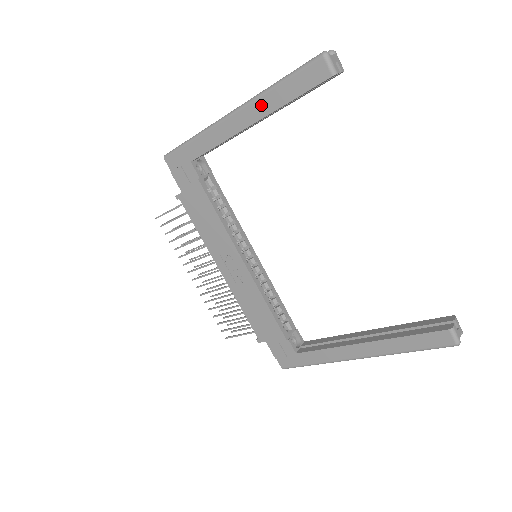
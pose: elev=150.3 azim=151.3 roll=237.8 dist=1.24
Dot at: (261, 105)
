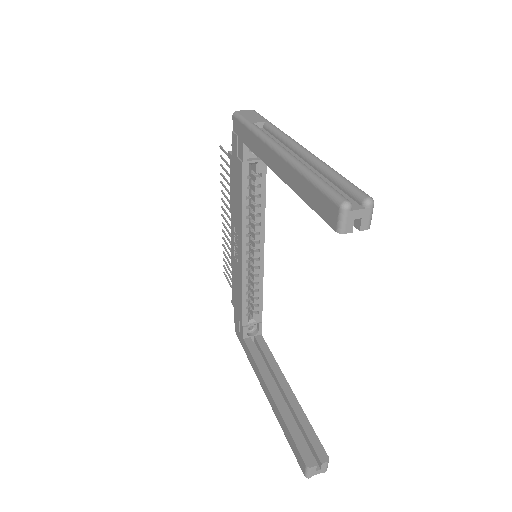
Dot at: (290, 174)
